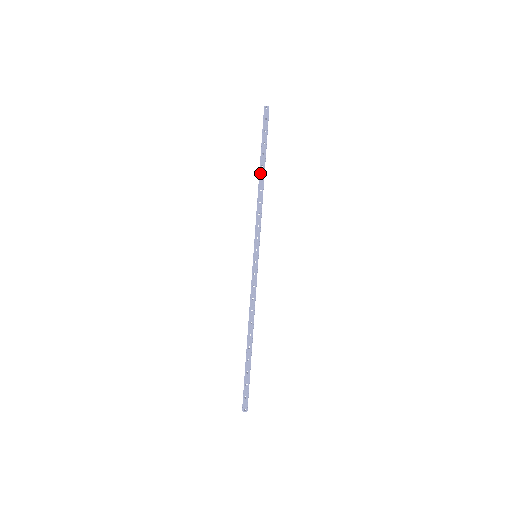
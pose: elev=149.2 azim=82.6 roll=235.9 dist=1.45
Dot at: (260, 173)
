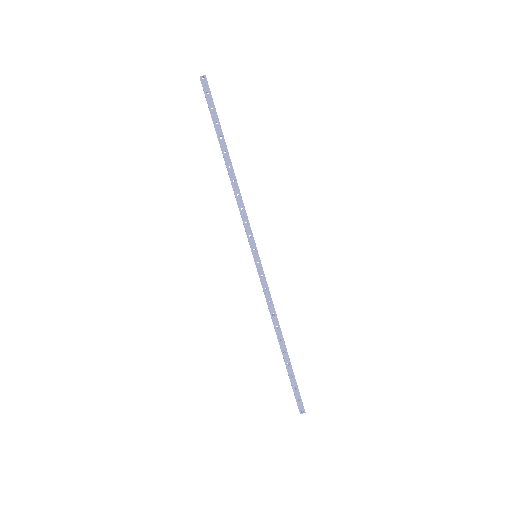
Dot at: (226, 161)
